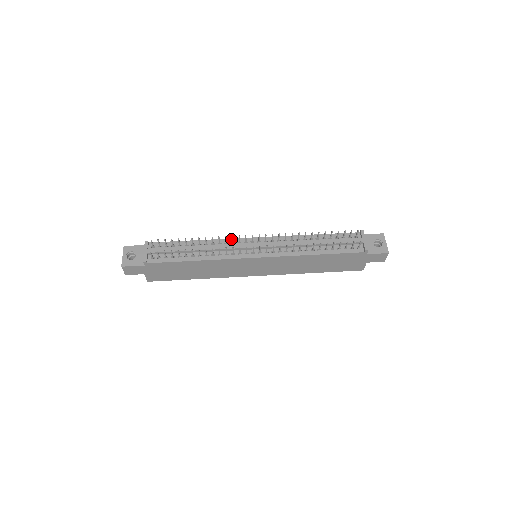
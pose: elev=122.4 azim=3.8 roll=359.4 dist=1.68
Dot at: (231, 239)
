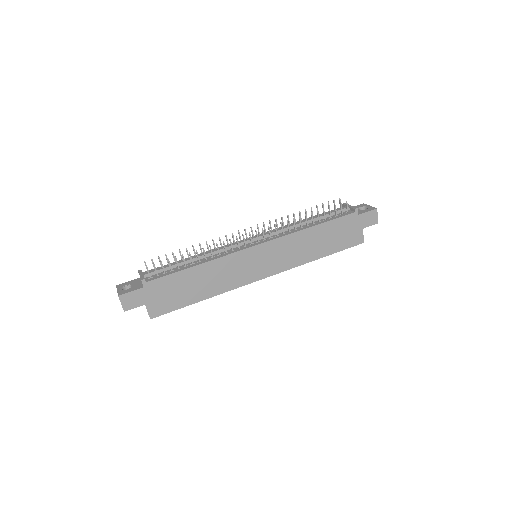
Dot at: (225, 245)
